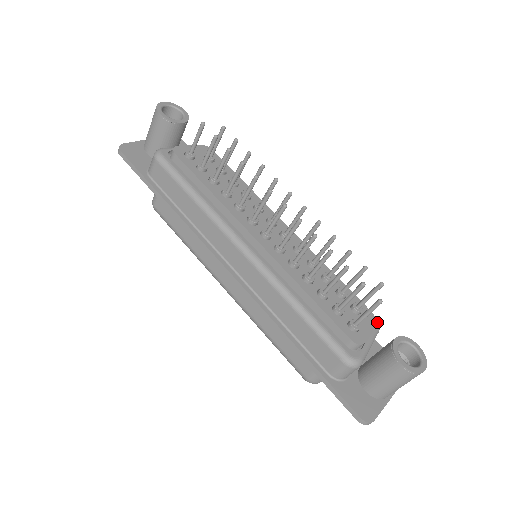
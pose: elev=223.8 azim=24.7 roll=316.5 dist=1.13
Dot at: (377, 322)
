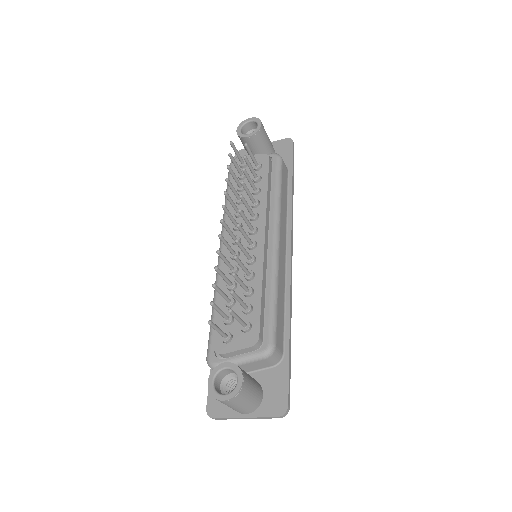
Dot at: (265, 349)
